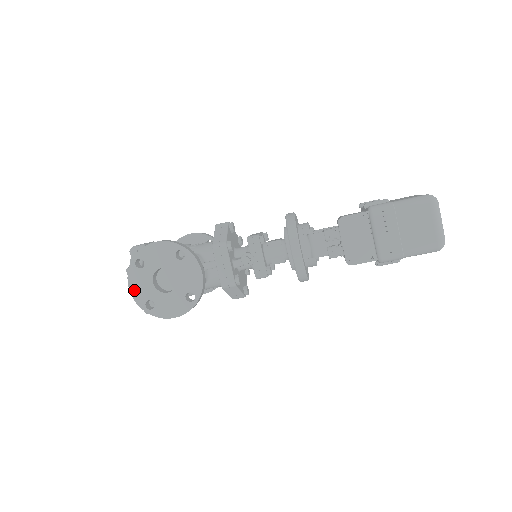
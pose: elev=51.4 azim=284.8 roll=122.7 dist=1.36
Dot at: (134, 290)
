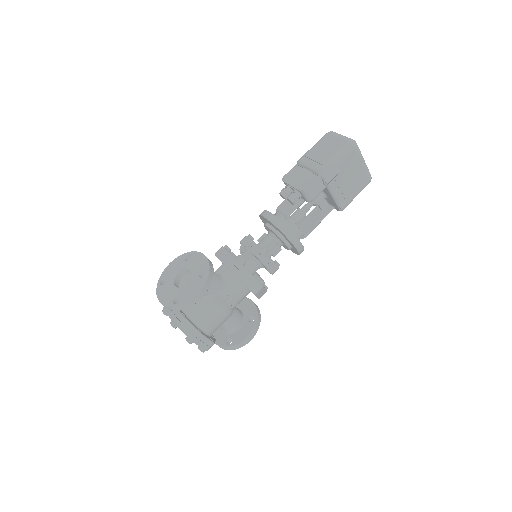
Dot at: (163, 300)
